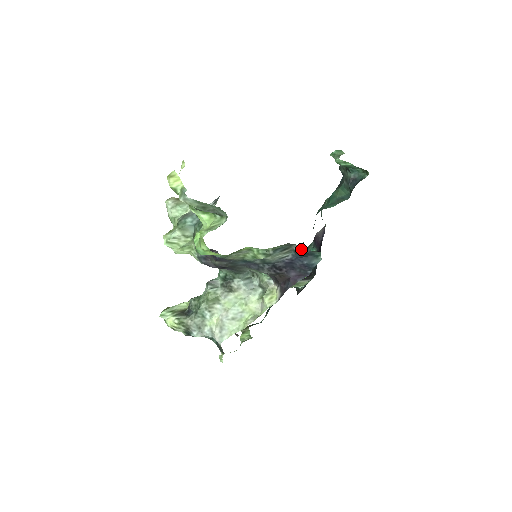
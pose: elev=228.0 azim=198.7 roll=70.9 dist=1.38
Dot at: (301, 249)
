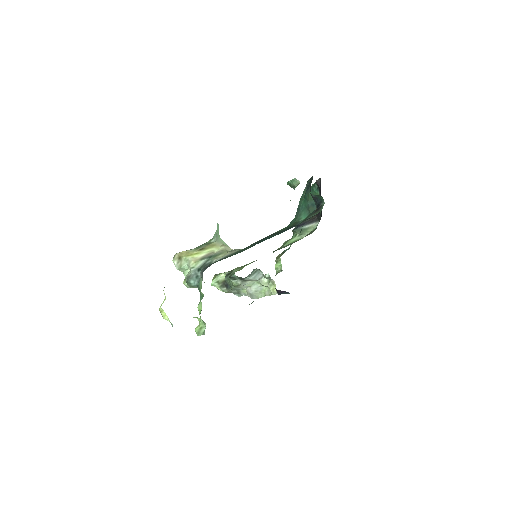
Dot at: occluded
